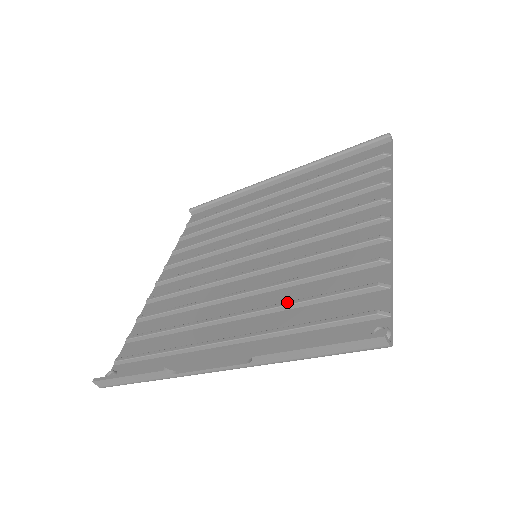
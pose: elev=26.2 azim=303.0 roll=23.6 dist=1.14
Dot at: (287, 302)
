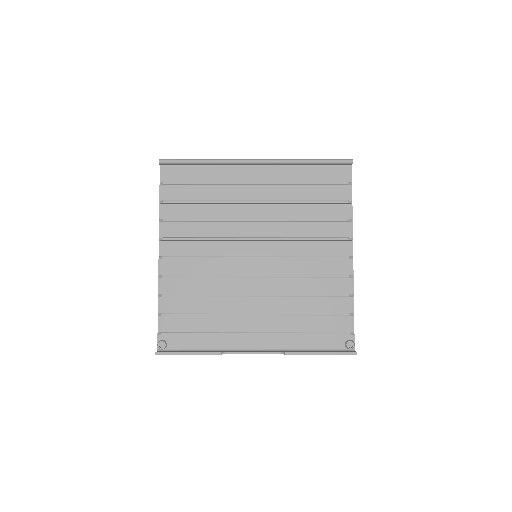
Dot at: (295, 314)
